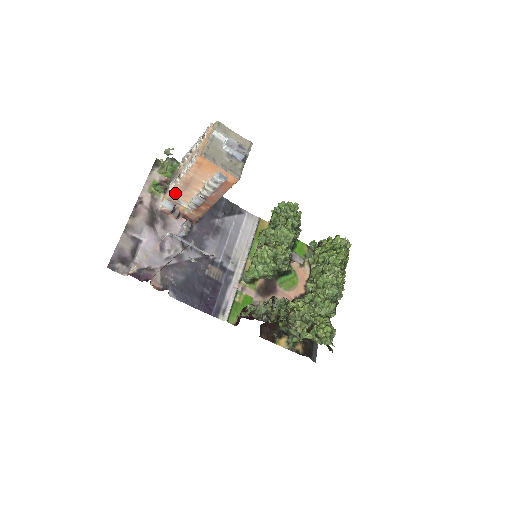
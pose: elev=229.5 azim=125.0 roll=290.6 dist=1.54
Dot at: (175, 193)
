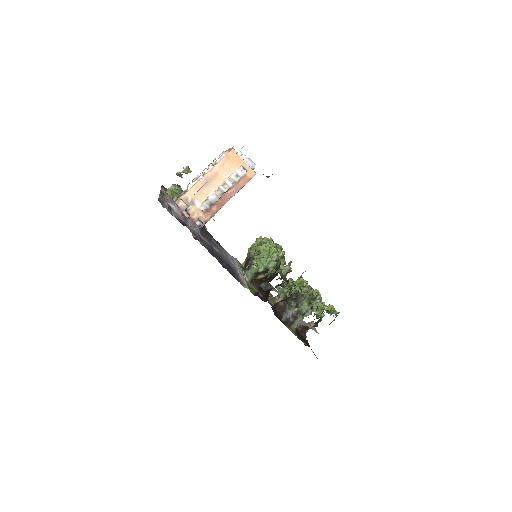
Dot at: (194, 191)
